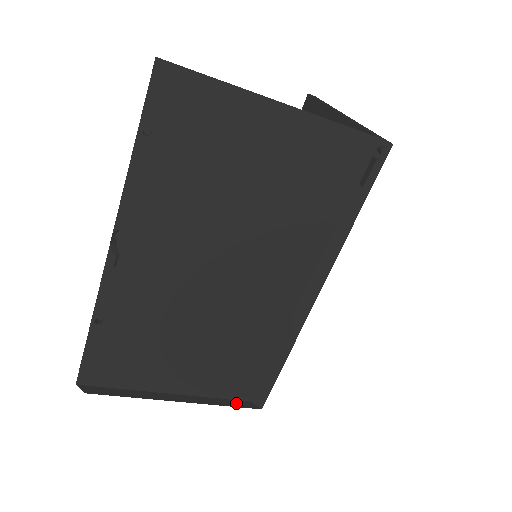
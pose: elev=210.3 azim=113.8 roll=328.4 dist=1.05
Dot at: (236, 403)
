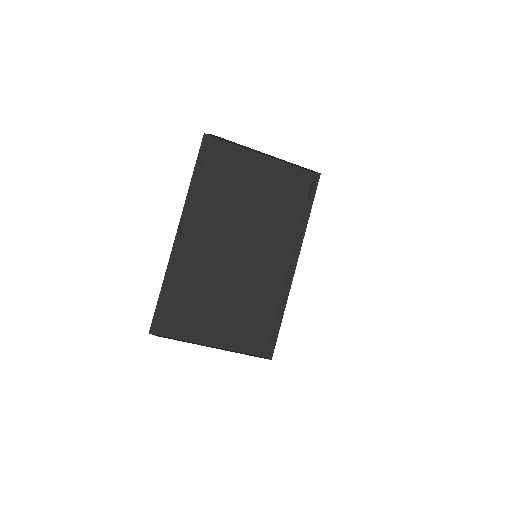
Dot at: (253, 355)
